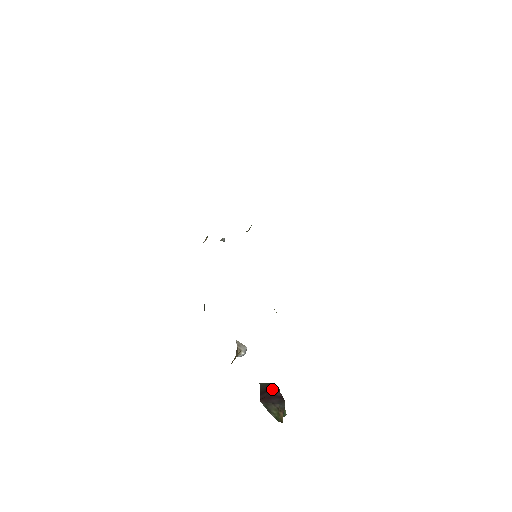
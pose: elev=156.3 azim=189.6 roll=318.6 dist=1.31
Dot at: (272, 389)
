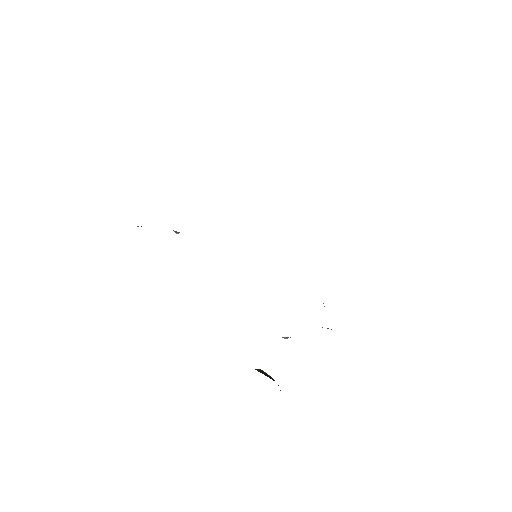
Dot at: occluded
